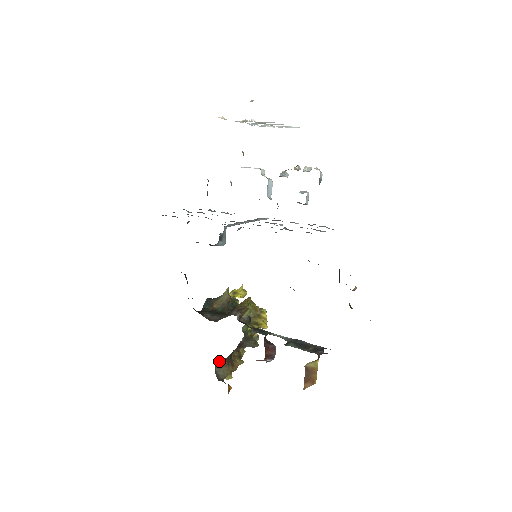
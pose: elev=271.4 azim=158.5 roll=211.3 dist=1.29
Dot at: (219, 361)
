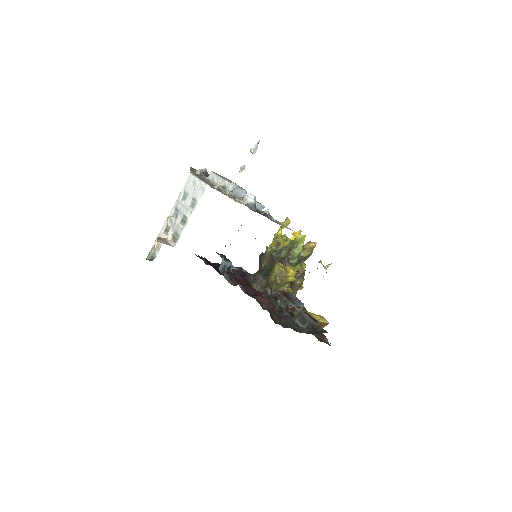
Dot at: occluded
